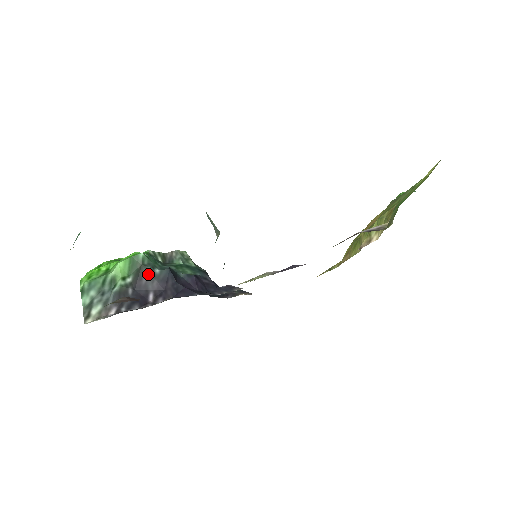
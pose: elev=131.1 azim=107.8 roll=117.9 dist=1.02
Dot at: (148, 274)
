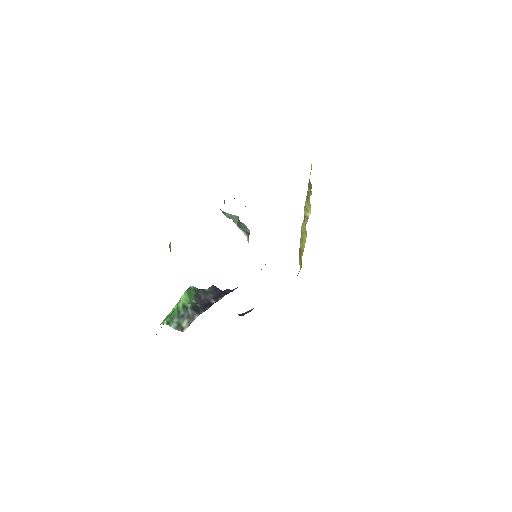
Dot at: (202, 293)
